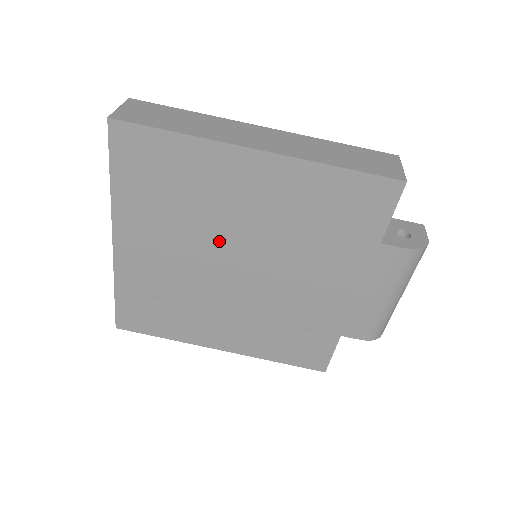
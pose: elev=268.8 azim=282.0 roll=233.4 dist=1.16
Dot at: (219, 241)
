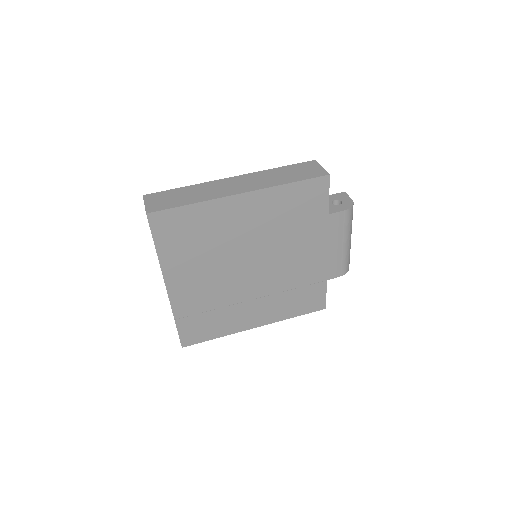
Dot at: (234, 257)
